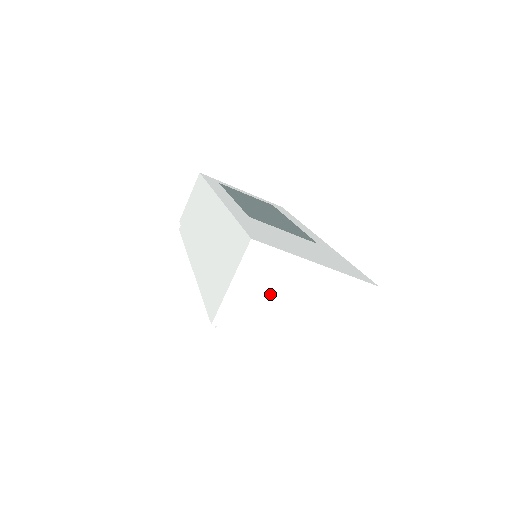
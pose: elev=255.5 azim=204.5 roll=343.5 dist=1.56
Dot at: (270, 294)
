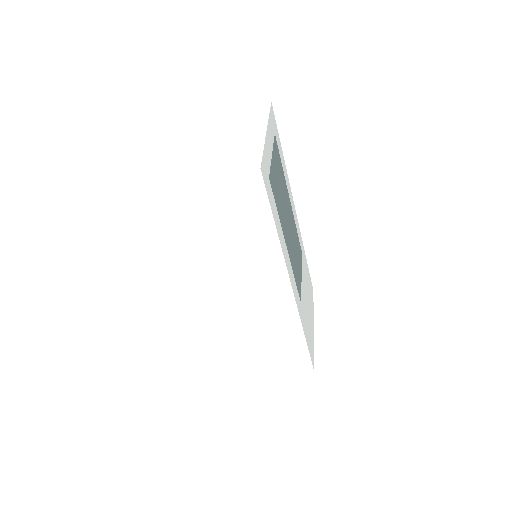
Dot at: occluded
